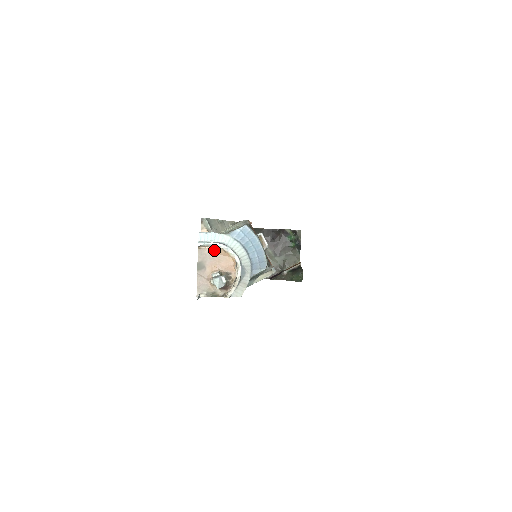
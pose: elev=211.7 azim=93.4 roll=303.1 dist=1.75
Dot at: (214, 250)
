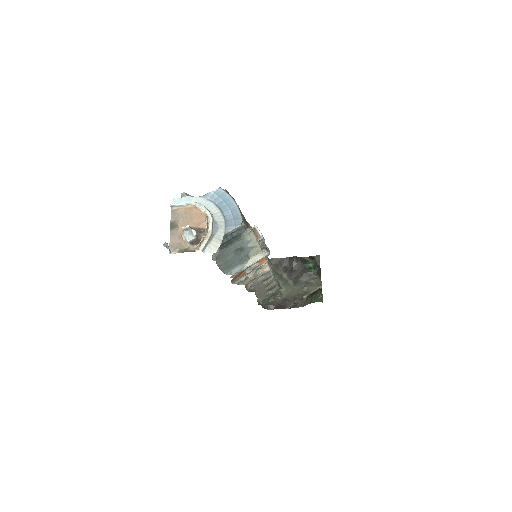
Dot at: (186, 209)
